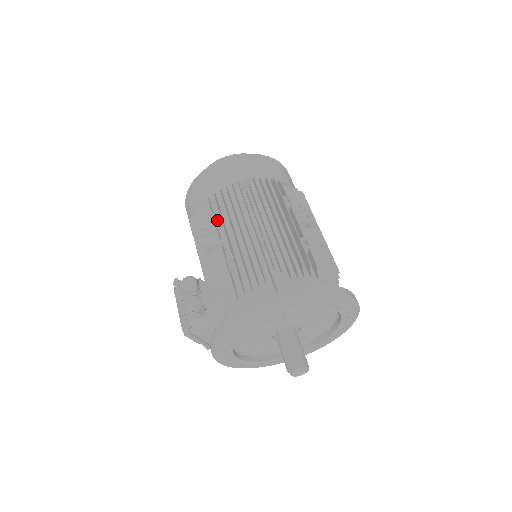
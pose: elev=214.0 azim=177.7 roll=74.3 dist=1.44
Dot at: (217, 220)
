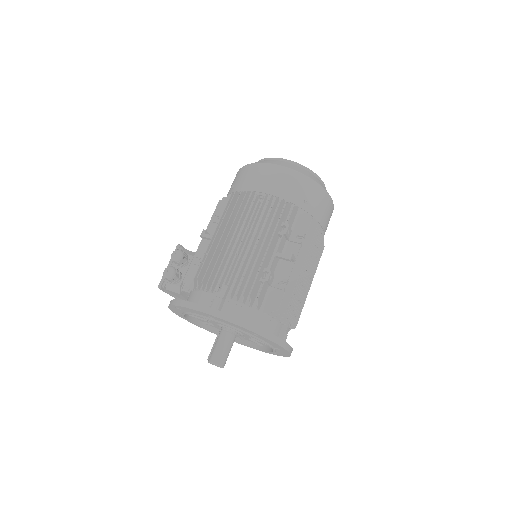
Dot at: occluded
